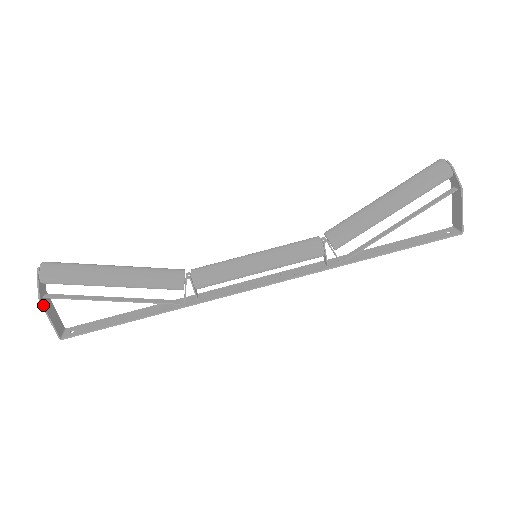
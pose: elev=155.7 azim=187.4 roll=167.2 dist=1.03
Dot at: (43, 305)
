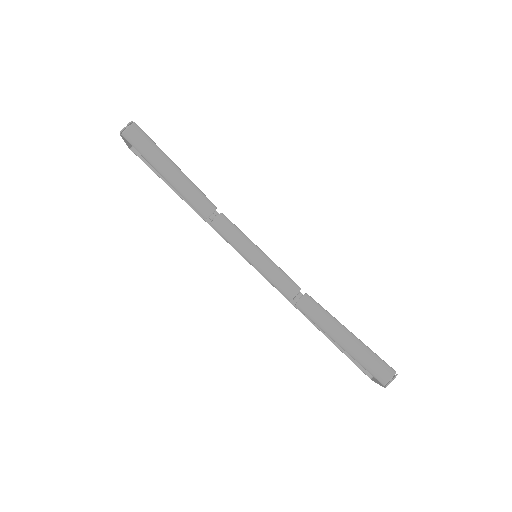
Dot at: (122, 137)
